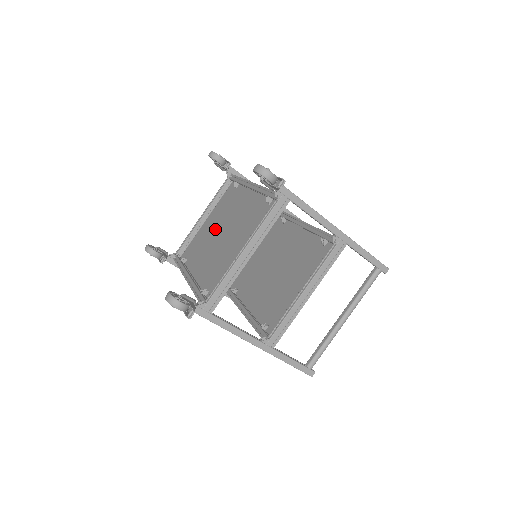
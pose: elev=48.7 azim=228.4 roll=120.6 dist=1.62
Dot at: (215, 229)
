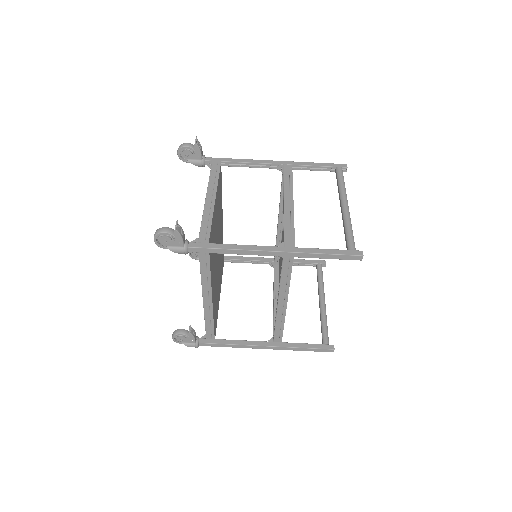
Dot at: occluded
